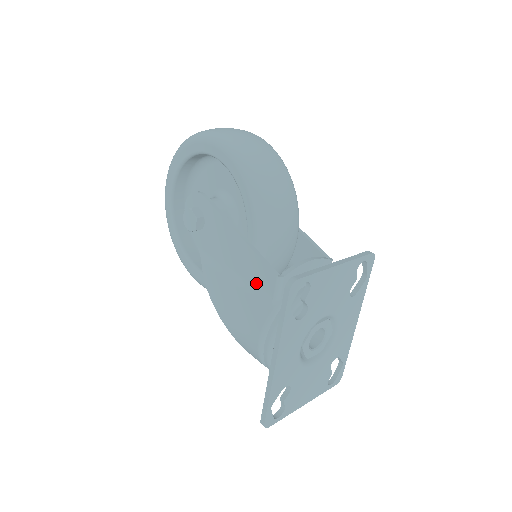
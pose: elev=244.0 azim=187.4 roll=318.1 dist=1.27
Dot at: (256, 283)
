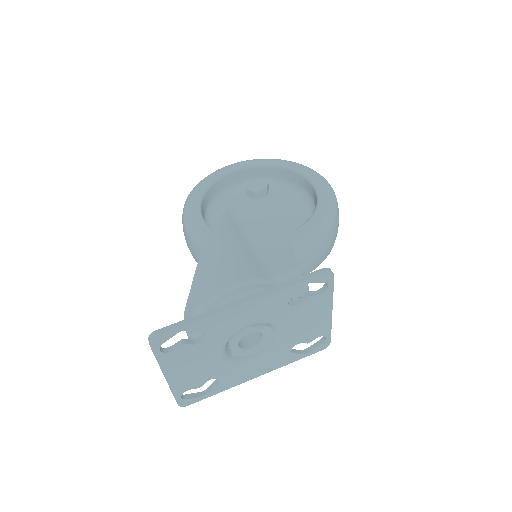
Dot at: (269, 257)
